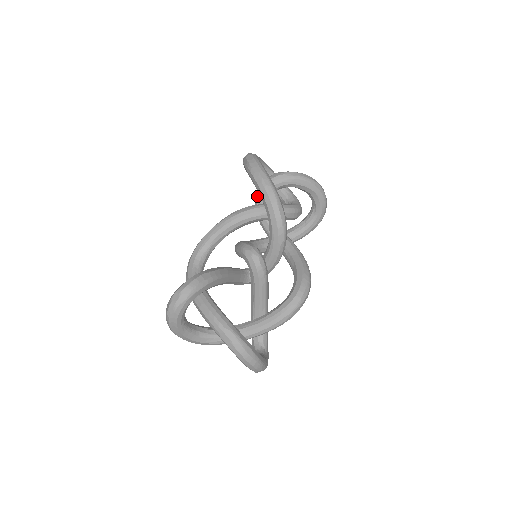
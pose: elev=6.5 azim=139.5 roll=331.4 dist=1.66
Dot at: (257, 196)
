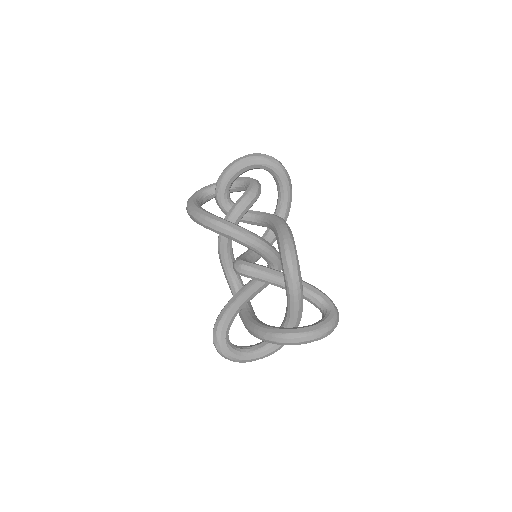
Dot at: occluded
